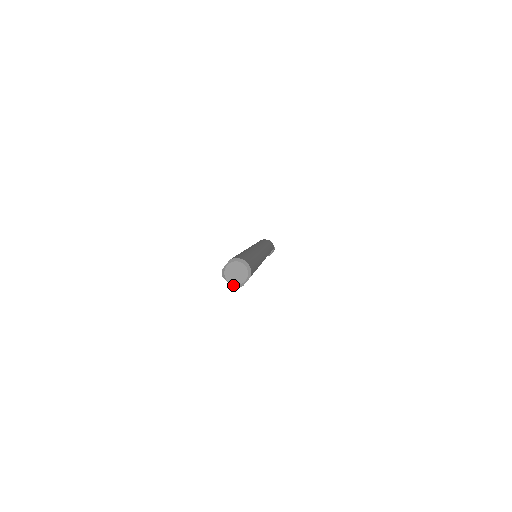
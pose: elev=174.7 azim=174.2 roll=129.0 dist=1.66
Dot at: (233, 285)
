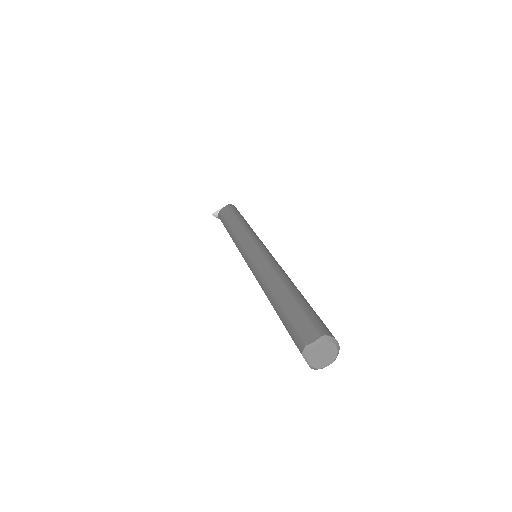
Dot at: (312, 367)
